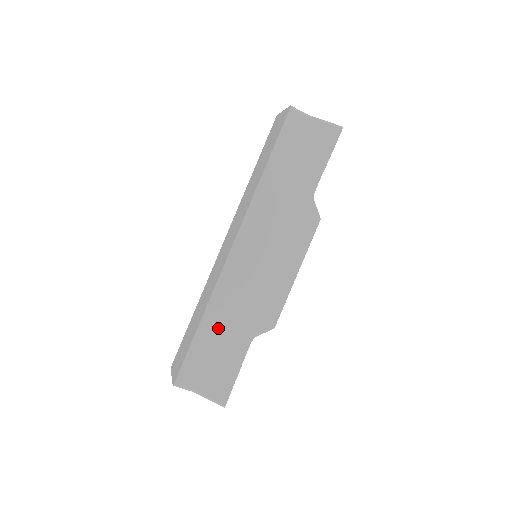
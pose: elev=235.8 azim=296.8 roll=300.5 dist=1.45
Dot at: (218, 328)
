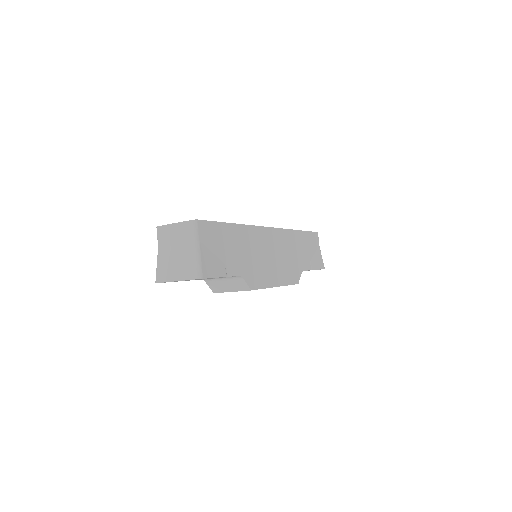
Dot at: (237, 241)
